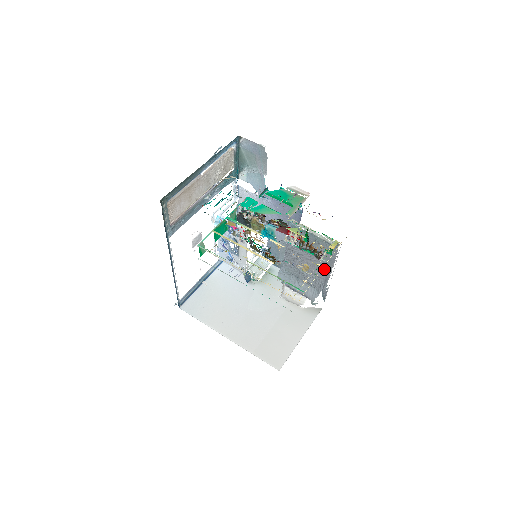
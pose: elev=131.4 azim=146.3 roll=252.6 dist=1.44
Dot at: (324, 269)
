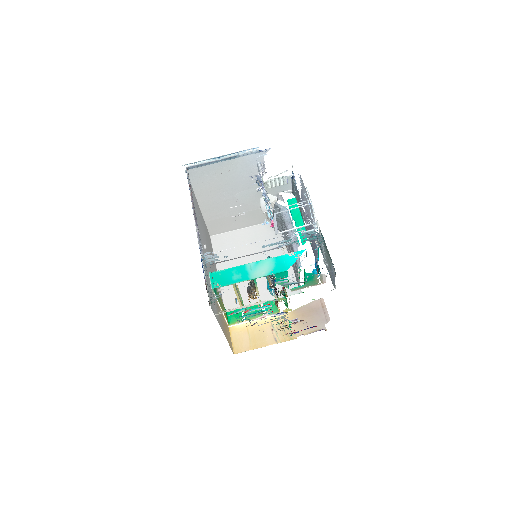
Dot at: occluded
